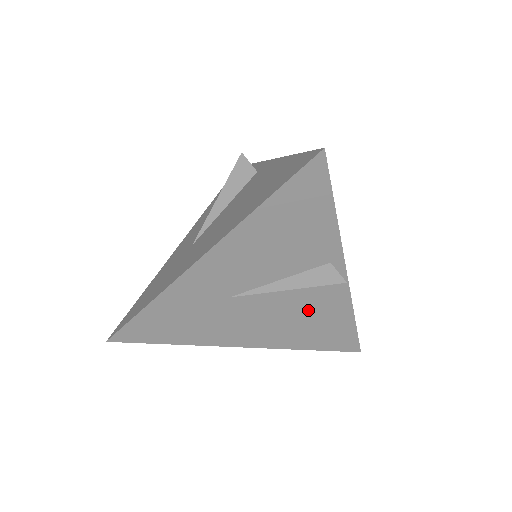
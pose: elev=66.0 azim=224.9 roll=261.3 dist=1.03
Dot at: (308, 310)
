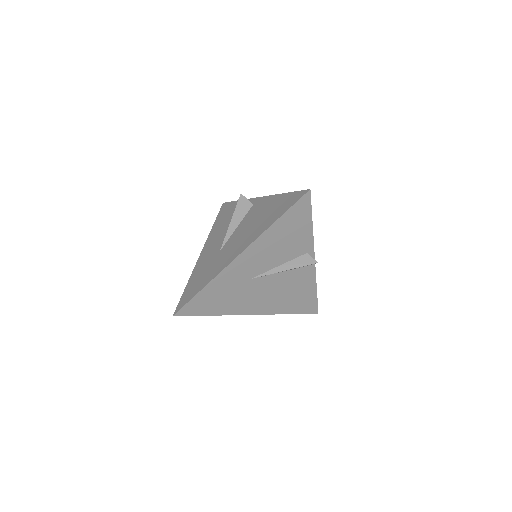
Dot at: (292, 285)
